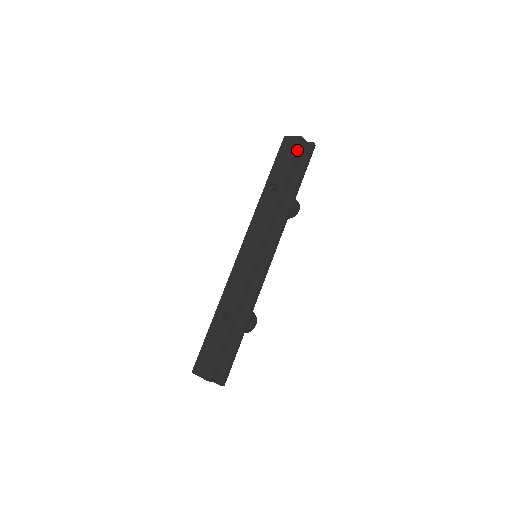
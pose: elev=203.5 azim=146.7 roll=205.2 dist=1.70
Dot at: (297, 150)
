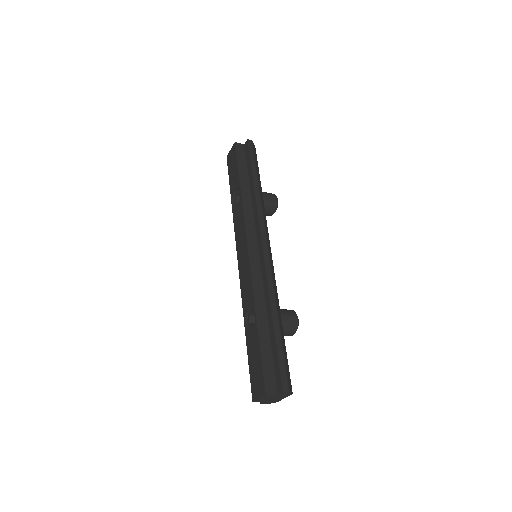
Dot at: (236, 153)
